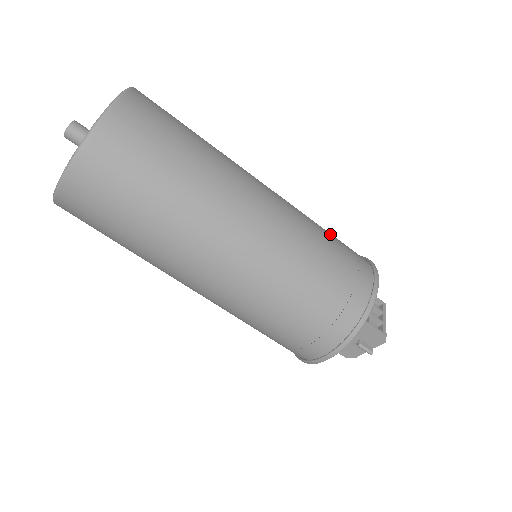
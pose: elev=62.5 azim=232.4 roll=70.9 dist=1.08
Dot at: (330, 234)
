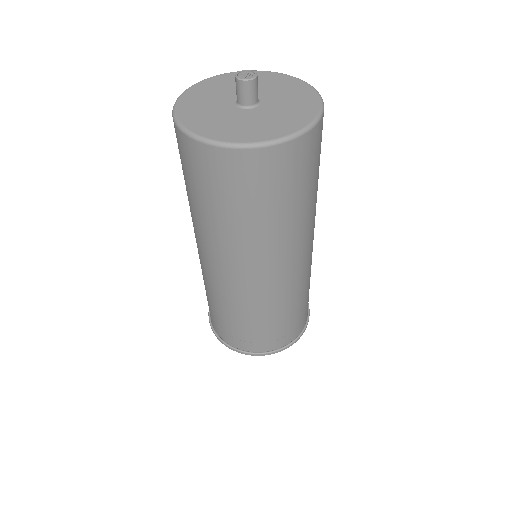
Dot at: occluded
